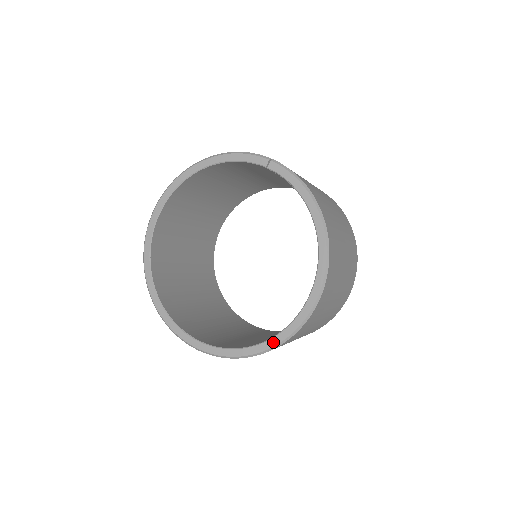
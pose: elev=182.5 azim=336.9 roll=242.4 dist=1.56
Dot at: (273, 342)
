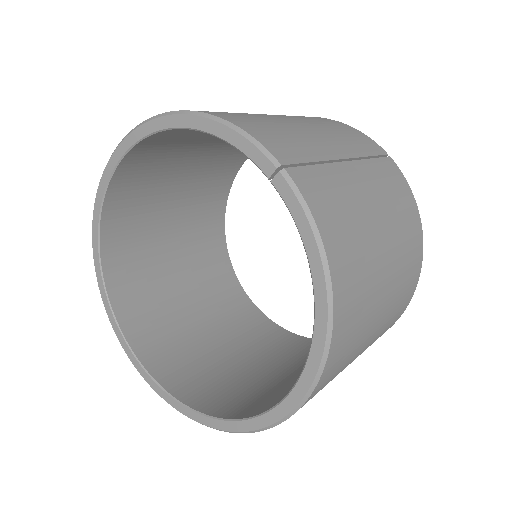
Dot at: (216, 424)
